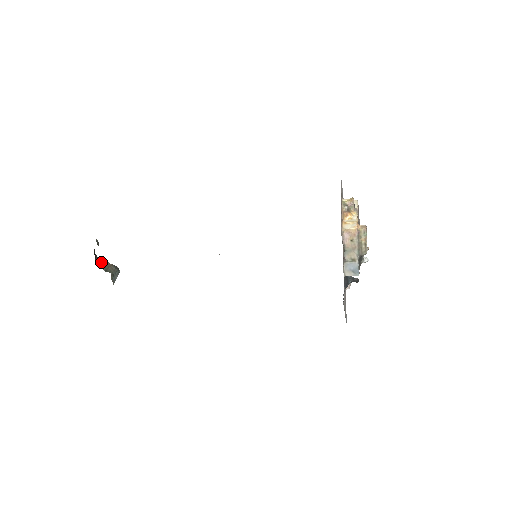
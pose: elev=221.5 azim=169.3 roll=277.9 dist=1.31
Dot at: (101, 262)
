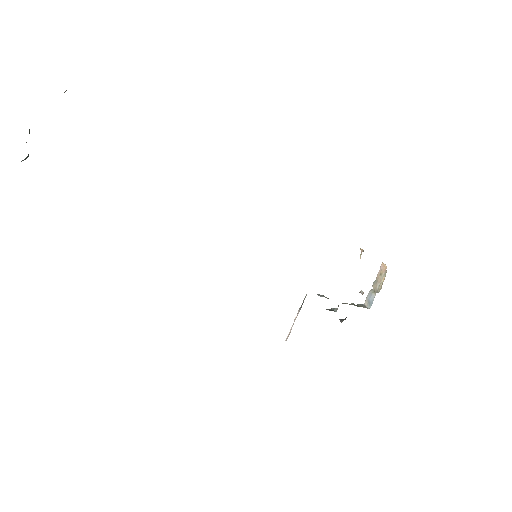
Dot at: occluded
